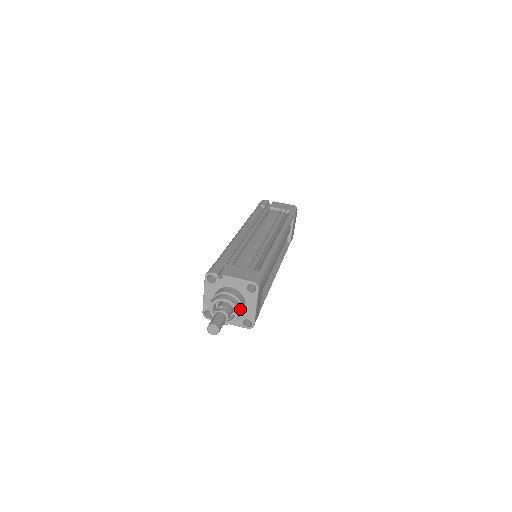
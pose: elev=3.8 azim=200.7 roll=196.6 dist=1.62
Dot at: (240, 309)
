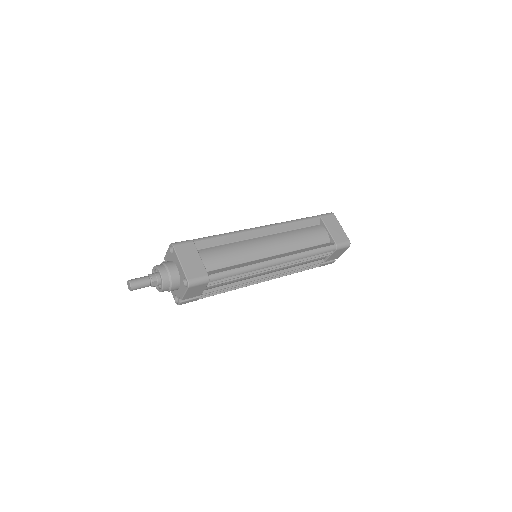
Dot at: (165, 269)
